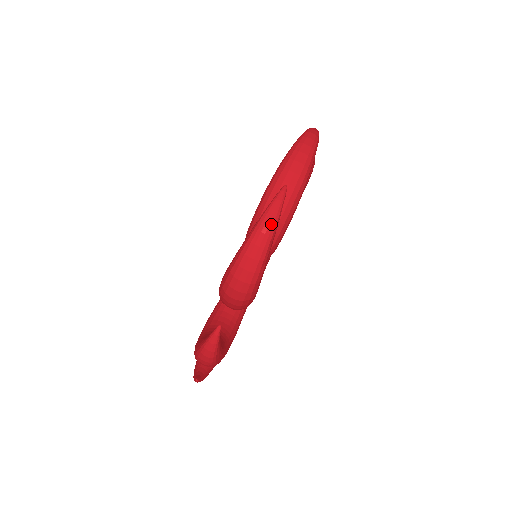
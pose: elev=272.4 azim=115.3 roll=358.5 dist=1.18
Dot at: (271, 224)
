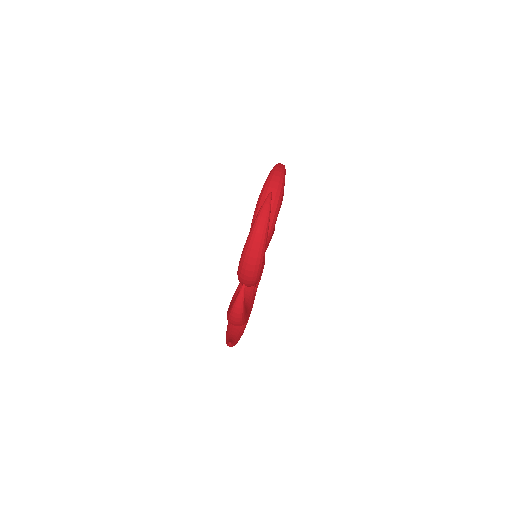
Dot at: (240, 309)
